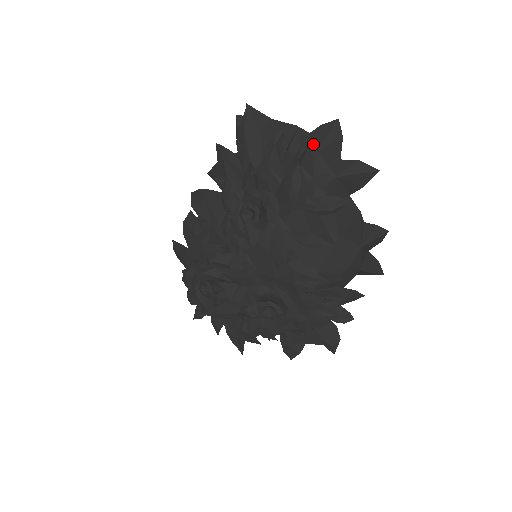
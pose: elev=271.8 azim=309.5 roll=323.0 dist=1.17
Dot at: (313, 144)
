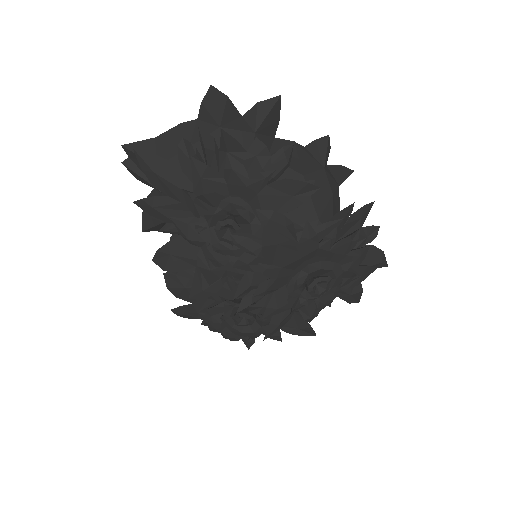
Dot at: (211, 125)
